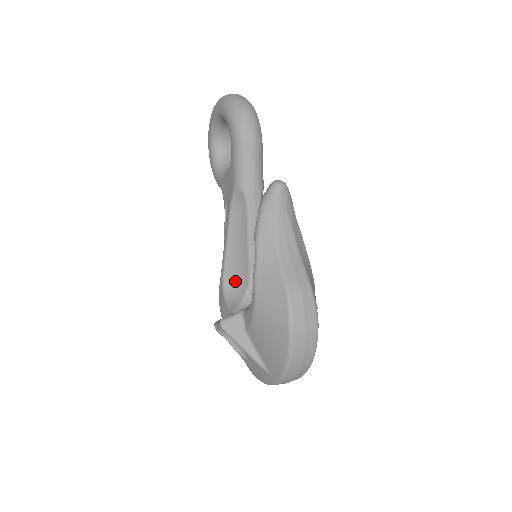
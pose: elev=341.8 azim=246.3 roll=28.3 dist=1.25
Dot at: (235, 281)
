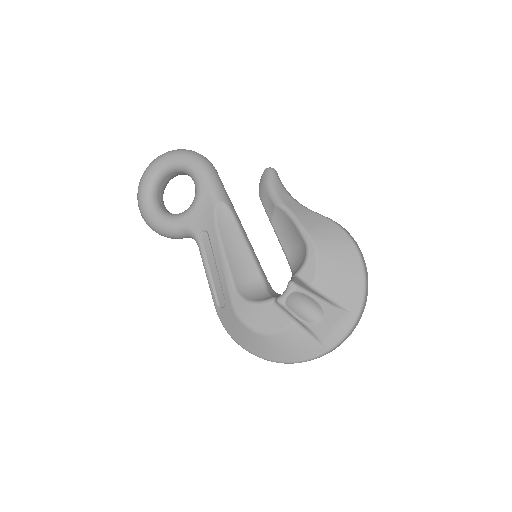
Dot at: (248, 287)
